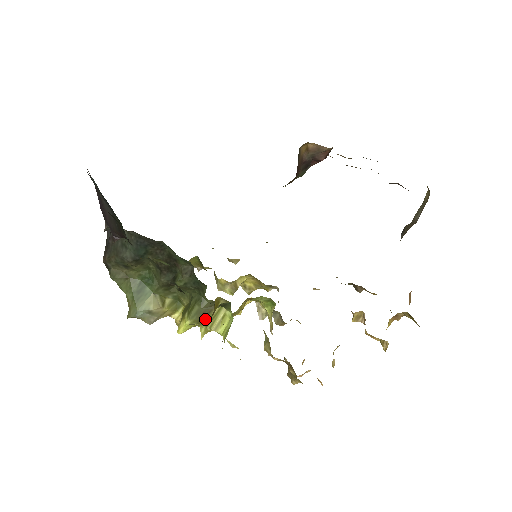
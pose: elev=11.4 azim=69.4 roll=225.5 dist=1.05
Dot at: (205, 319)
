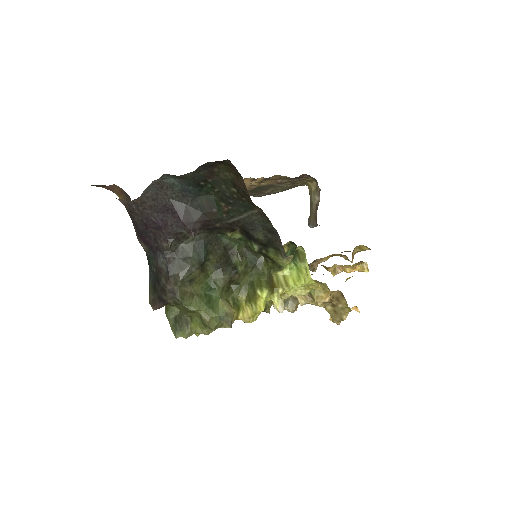
Dot at: (273, 287)
